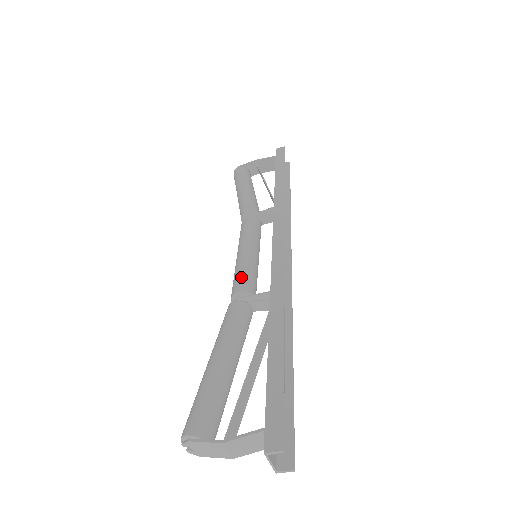
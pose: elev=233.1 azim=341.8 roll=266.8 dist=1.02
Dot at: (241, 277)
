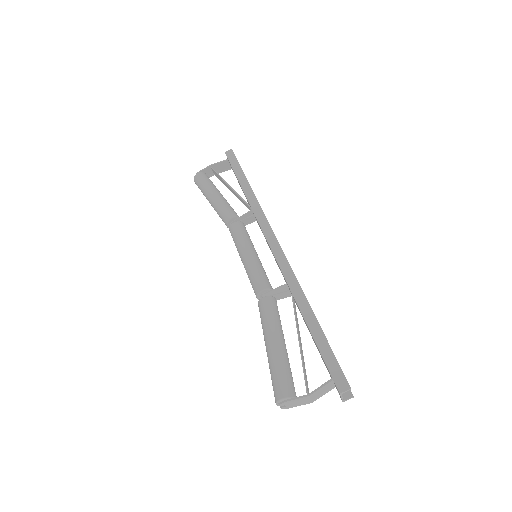
Dot at: (258, 278)
